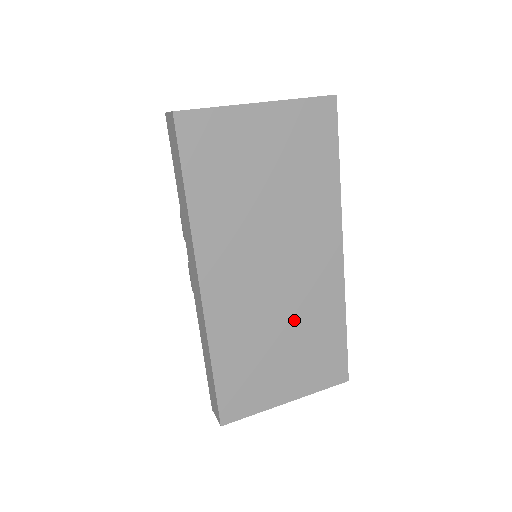
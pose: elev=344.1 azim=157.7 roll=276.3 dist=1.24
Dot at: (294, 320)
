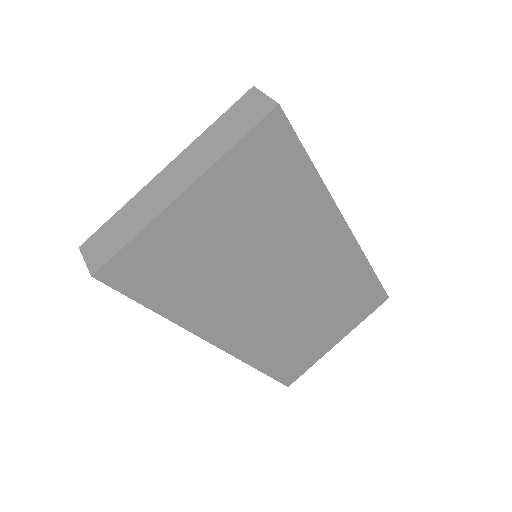
Dot at: (320, 303)
